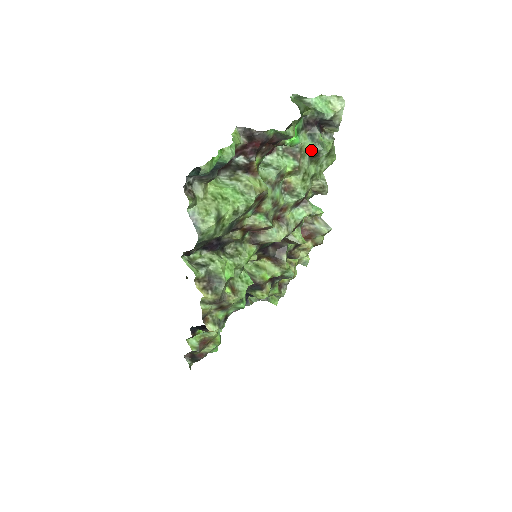
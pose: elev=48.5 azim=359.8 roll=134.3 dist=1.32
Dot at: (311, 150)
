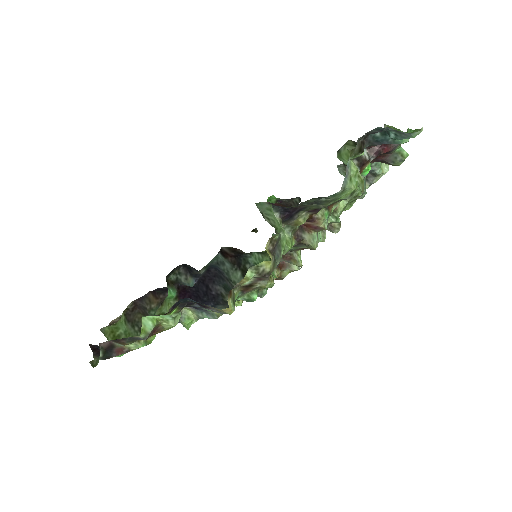
Dot at: occluded
